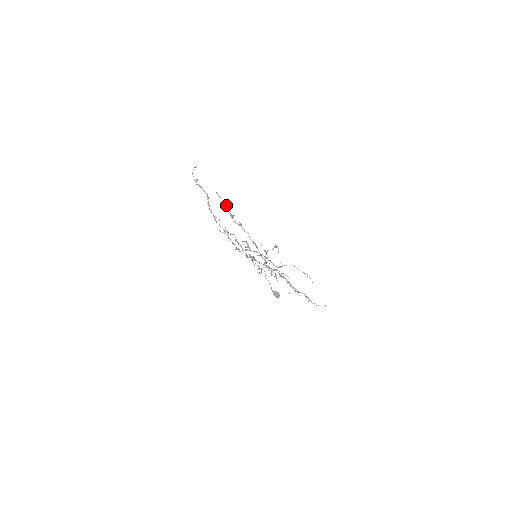
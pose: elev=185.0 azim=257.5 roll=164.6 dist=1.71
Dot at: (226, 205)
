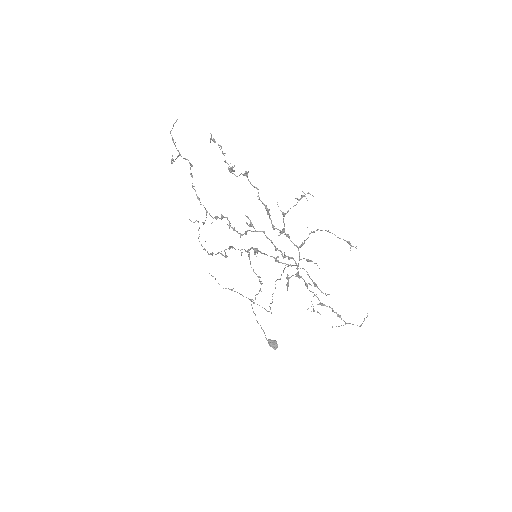
Dot at: (223, 153)
